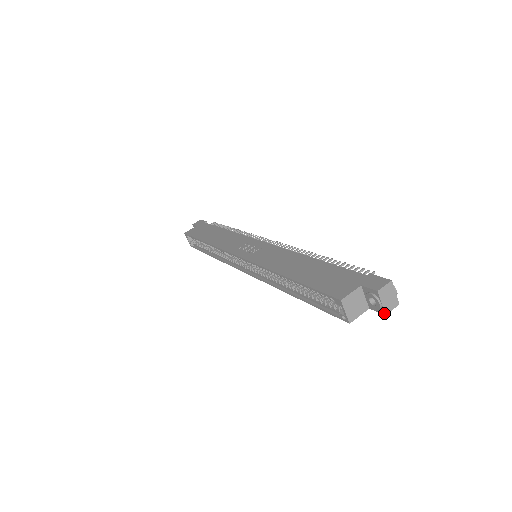
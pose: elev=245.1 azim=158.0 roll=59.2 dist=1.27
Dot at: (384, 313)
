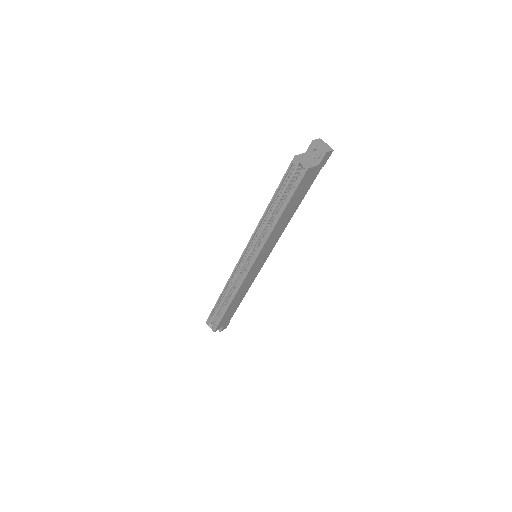
Dot at: (325, 152)
